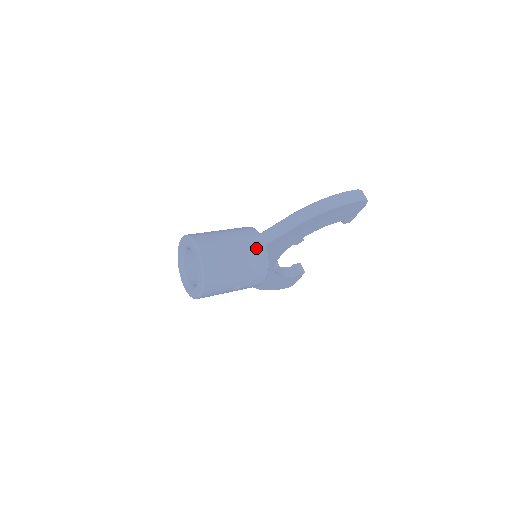
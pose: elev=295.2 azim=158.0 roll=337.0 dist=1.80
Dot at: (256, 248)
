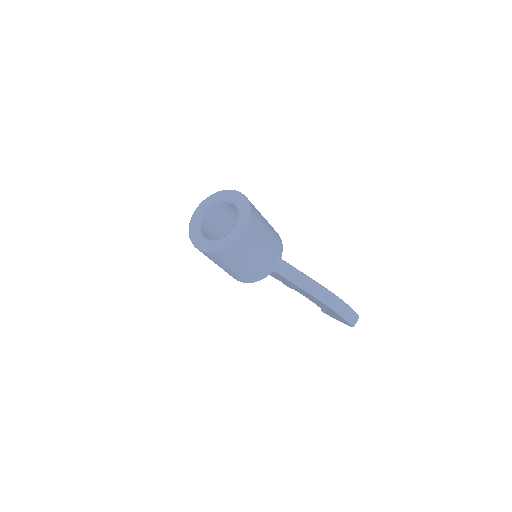
Dot at: (268, 266)
